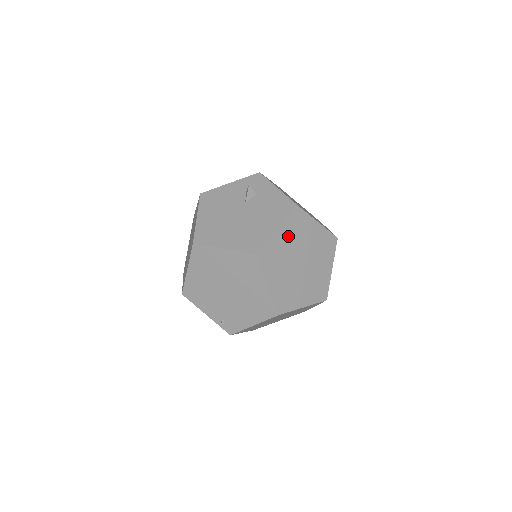
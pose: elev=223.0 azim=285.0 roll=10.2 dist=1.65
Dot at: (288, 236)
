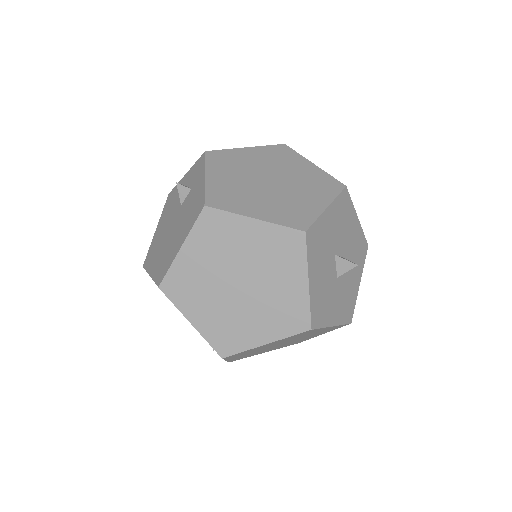
Dot at: (202, 253)
